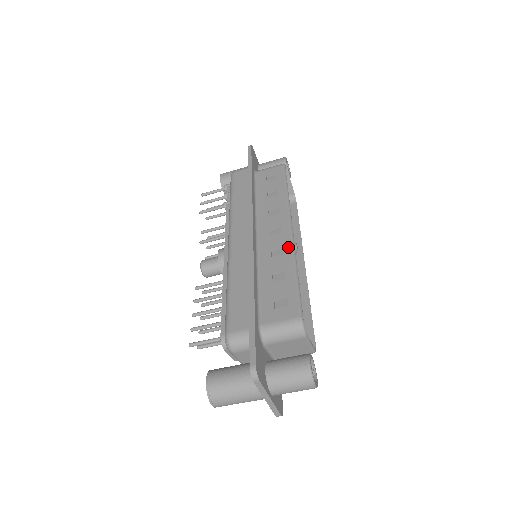
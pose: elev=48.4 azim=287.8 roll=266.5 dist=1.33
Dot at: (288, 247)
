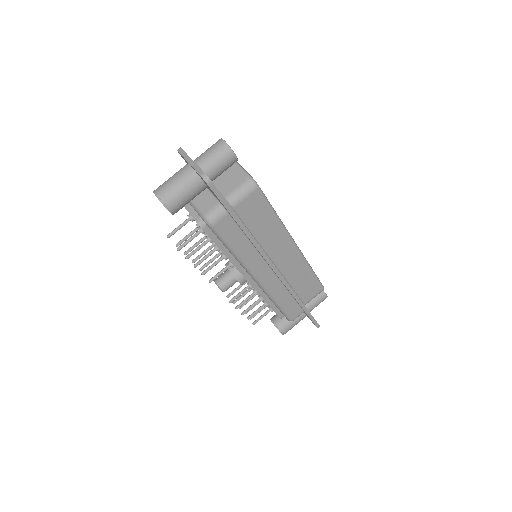
Dot at: occluded
